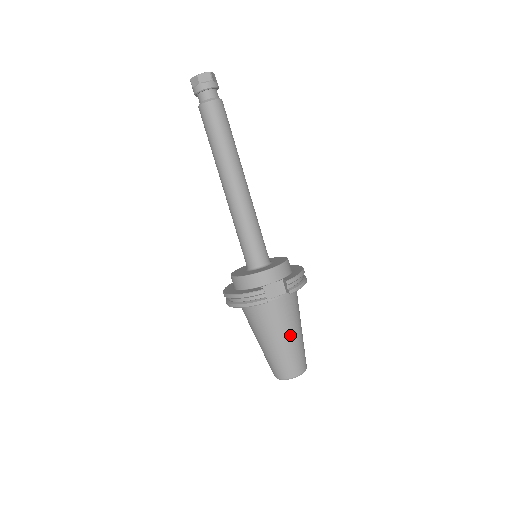
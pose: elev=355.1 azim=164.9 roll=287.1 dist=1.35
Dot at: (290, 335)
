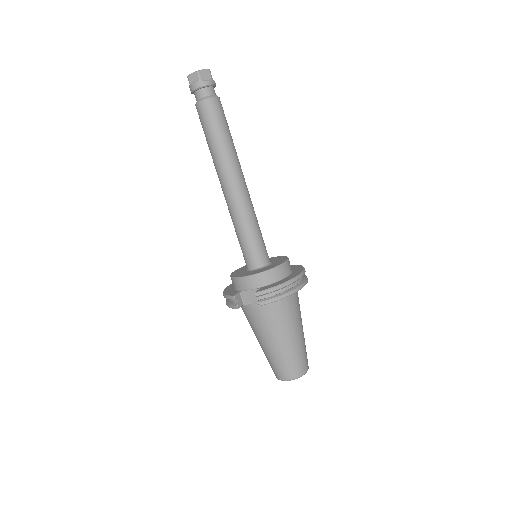
Dot at: (274, 341)
